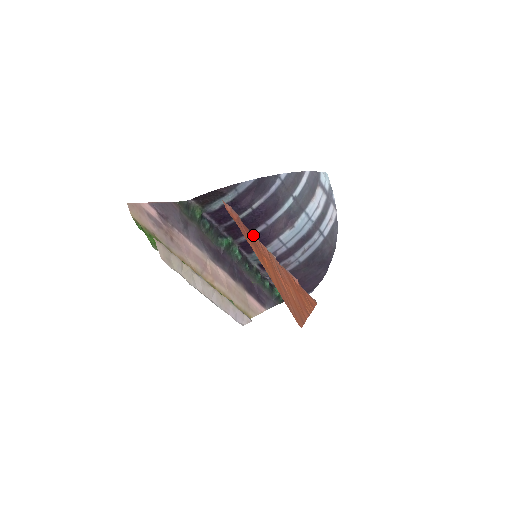
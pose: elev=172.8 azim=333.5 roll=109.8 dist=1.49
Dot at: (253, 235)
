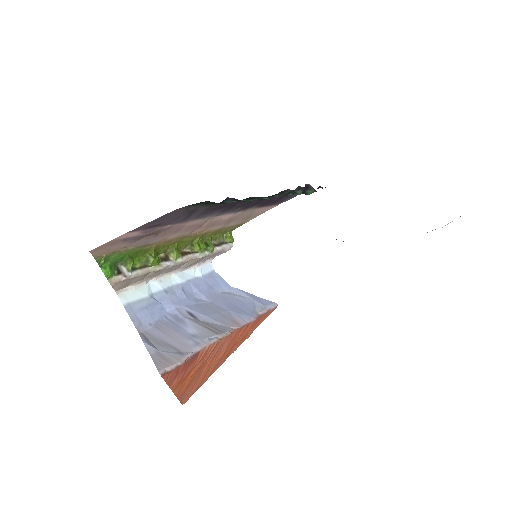
Dot at: occluded
